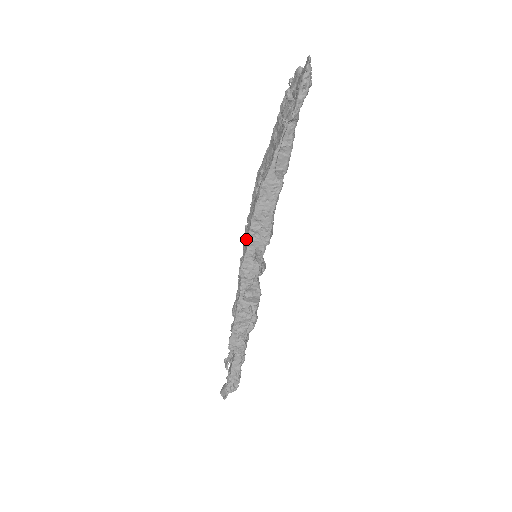
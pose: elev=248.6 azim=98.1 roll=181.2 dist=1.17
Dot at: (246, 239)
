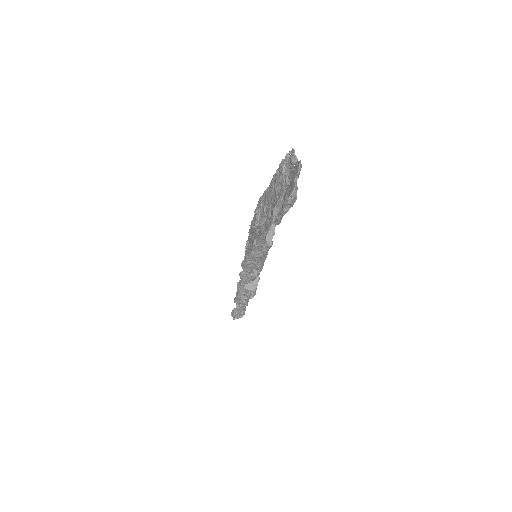
Dot at: (250, 236)
